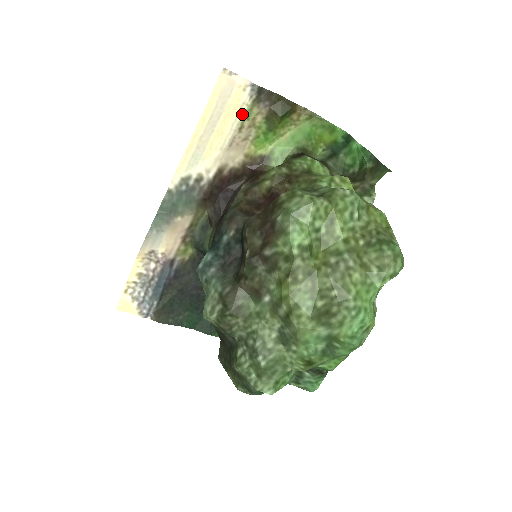
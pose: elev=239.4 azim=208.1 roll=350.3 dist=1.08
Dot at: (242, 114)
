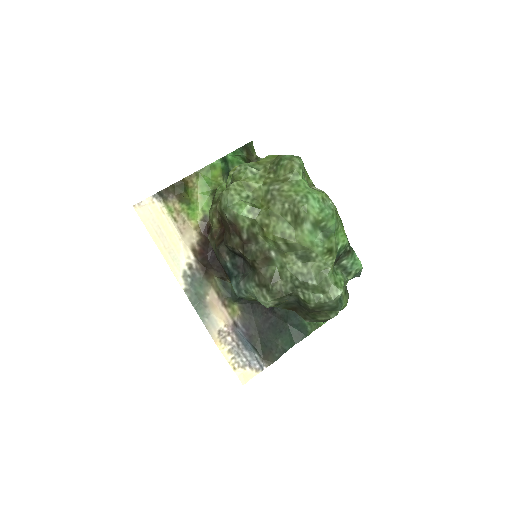
Dot at: (167, 213)
